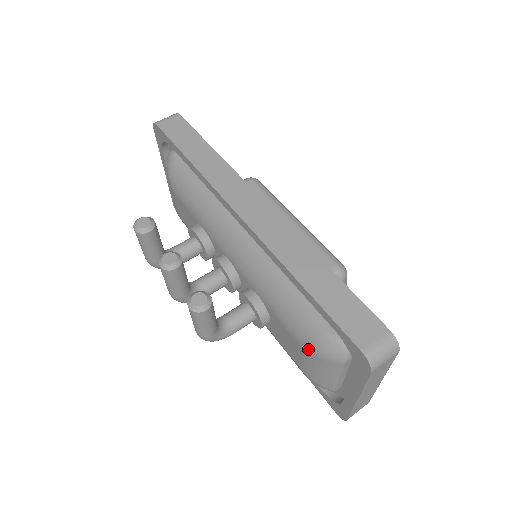
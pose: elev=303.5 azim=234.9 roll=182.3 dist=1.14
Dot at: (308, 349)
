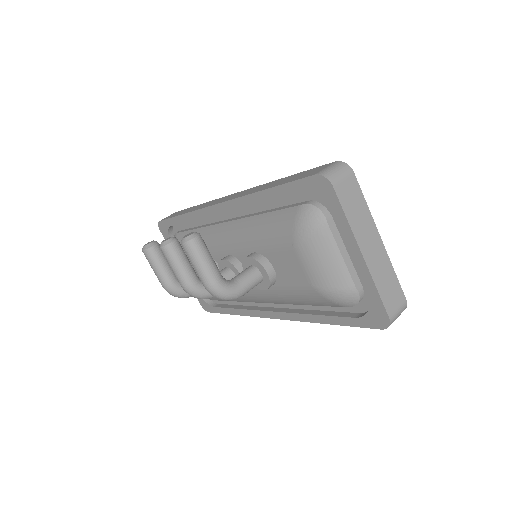
Dot at: (297, 239)
